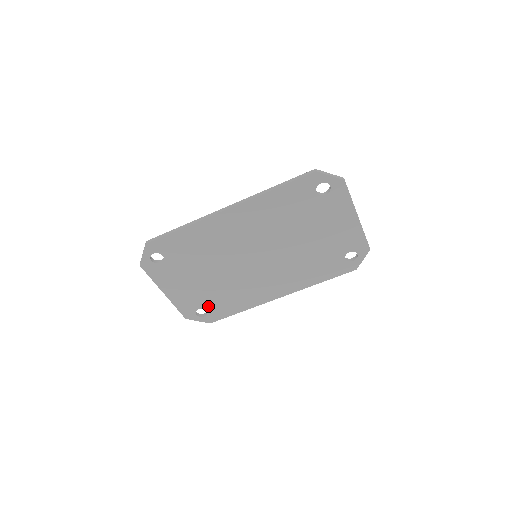
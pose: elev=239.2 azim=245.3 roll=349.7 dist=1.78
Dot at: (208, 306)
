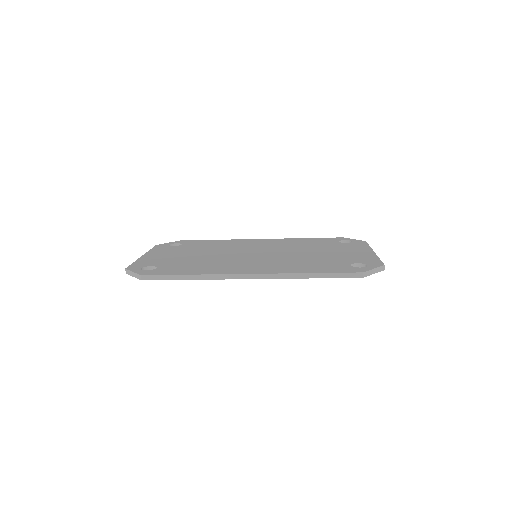
Dot at: occluded
